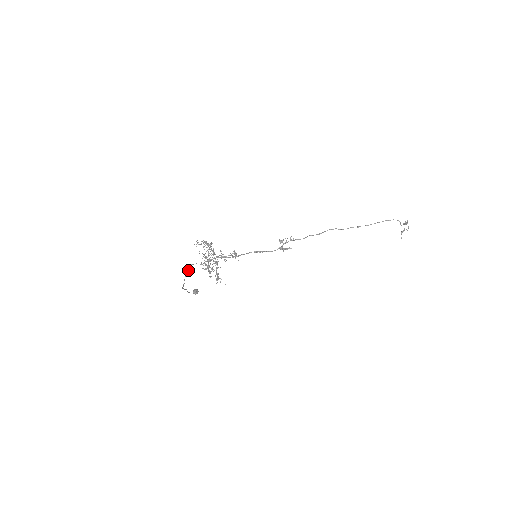
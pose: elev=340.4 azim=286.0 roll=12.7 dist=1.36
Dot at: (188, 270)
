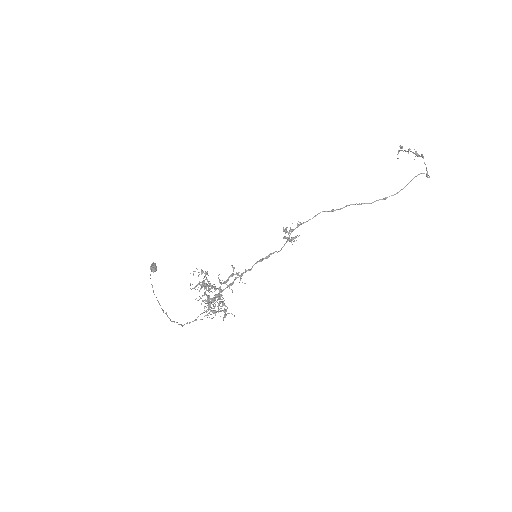
Dot at: (187, 322)
